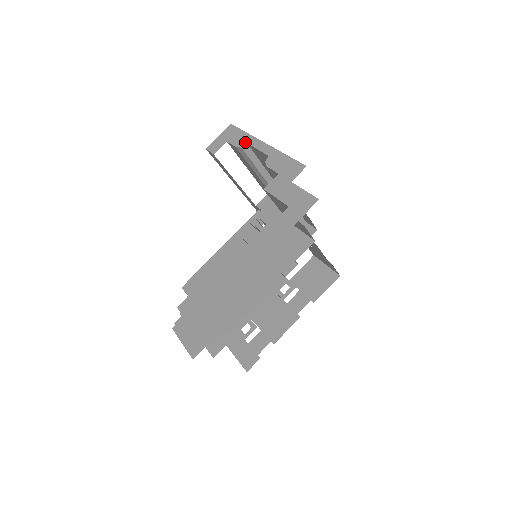
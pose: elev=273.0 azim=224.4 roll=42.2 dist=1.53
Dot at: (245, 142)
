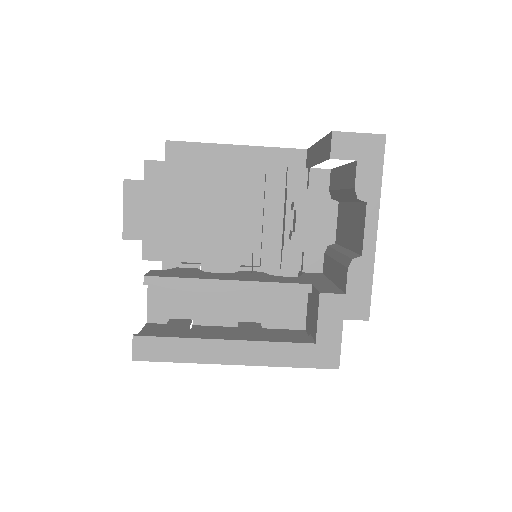
Dot at: (367, 197)
